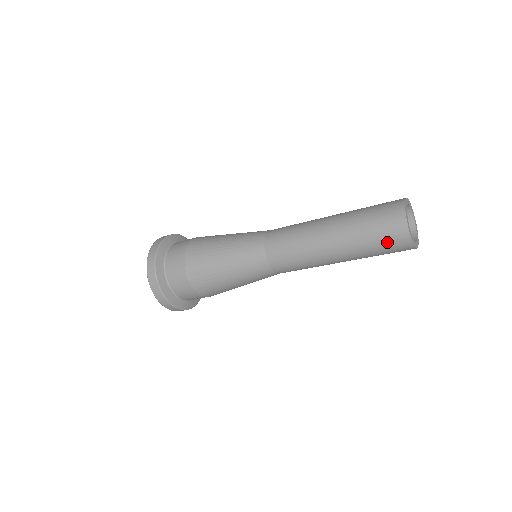
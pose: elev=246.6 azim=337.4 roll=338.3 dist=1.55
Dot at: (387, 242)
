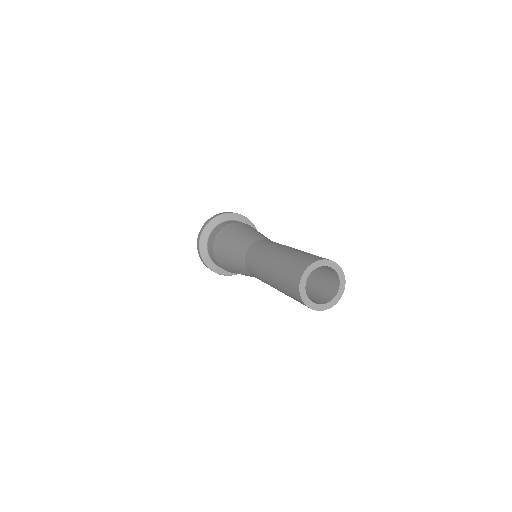
Dot at: (290, 275)
